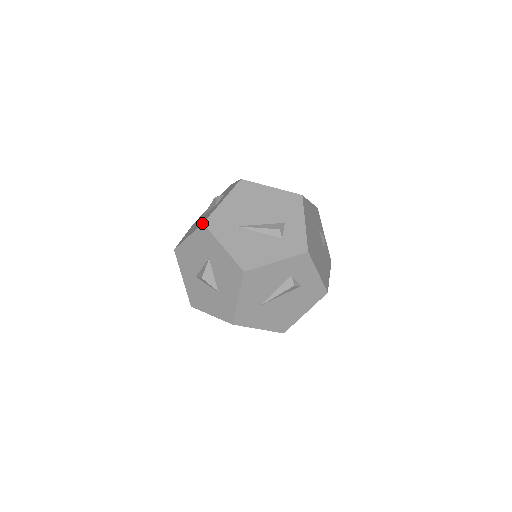
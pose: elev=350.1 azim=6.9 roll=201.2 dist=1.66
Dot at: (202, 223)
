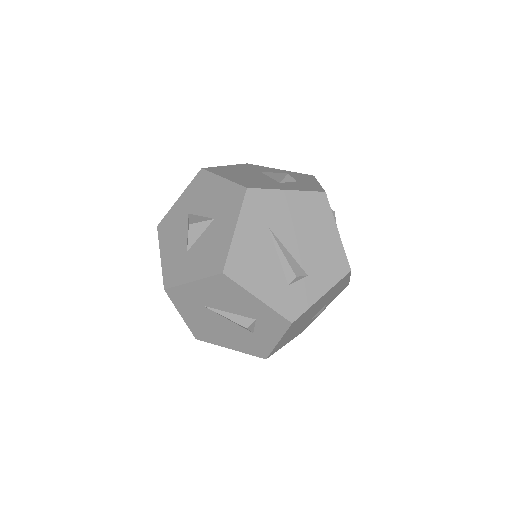
Dot at: (246, 186)
